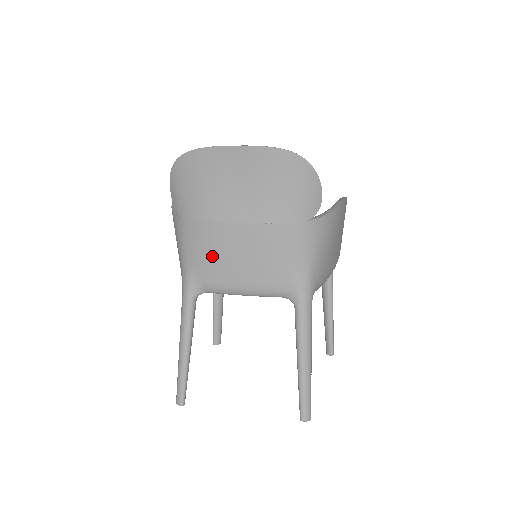
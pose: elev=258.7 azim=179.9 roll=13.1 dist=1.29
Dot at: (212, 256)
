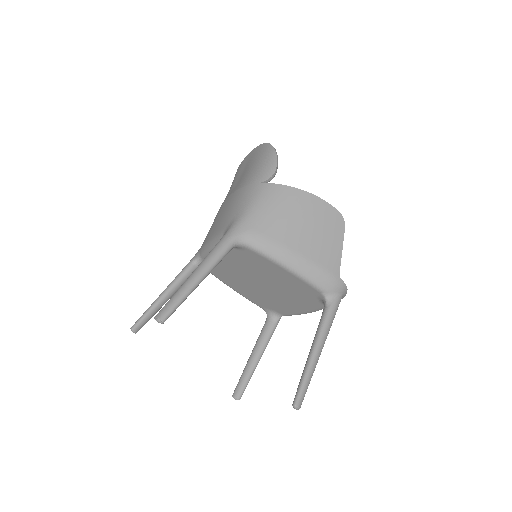
Dot at: occluded
